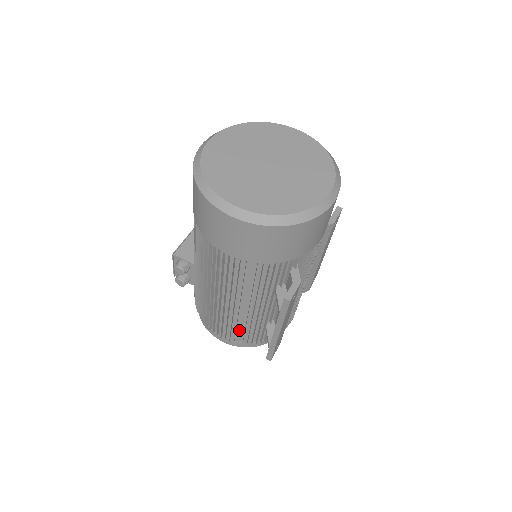
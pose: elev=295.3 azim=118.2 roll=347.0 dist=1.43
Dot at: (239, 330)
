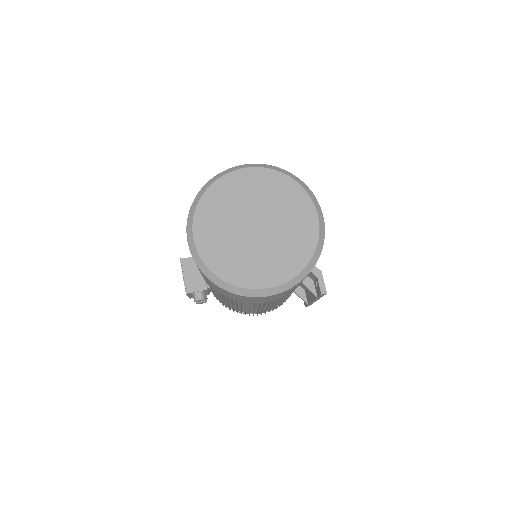
Dot at: occluded
